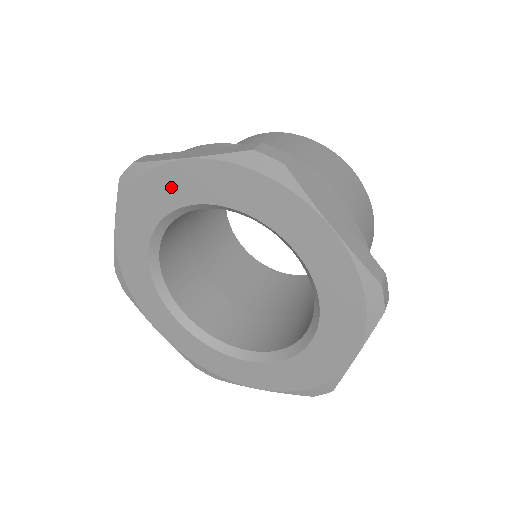
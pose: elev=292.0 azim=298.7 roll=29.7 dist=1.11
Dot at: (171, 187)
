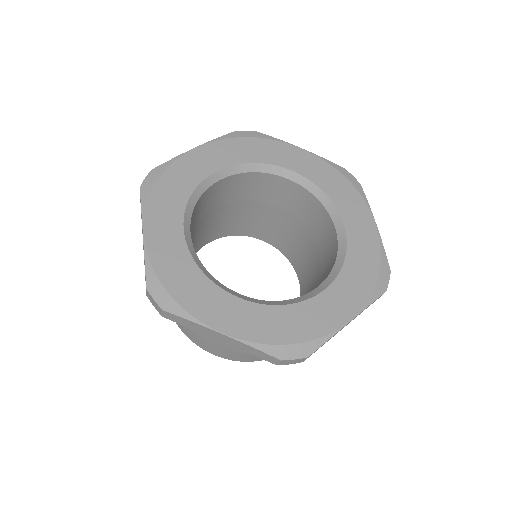
Dot at: (190, 169)
